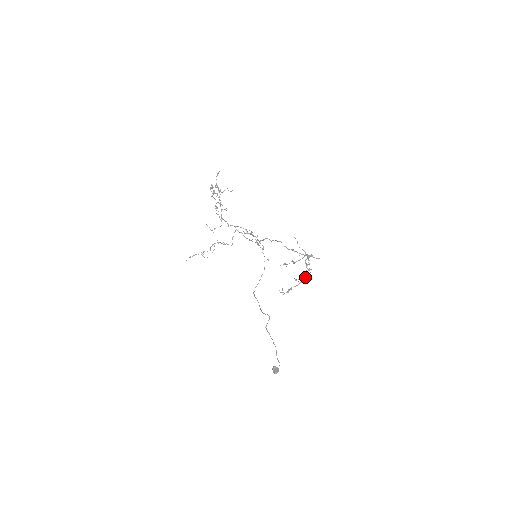
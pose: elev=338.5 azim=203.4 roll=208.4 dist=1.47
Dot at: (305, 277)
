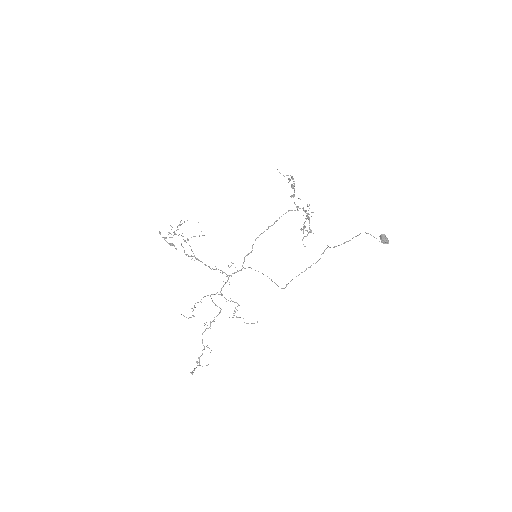
Dot at: (307, 218)
